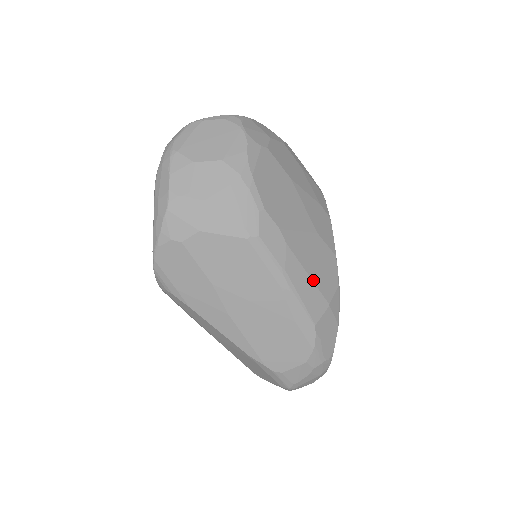
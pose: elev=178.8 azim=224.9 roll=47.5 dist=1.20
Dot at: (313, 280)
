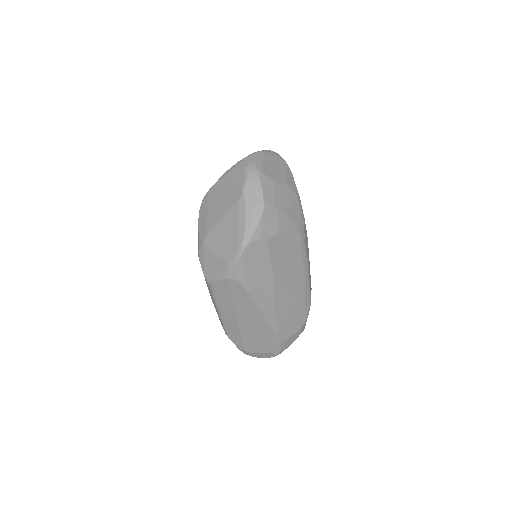
Dot at: occluded
